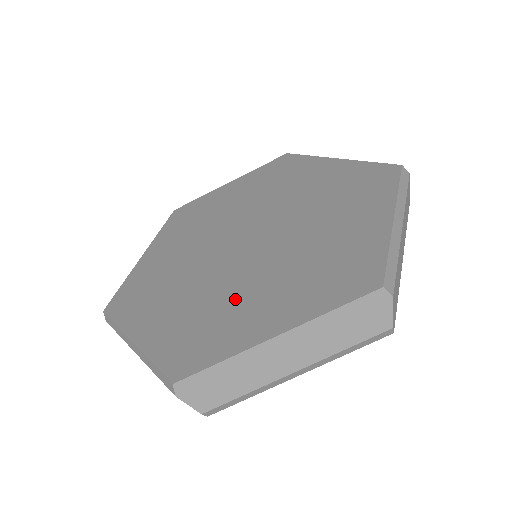
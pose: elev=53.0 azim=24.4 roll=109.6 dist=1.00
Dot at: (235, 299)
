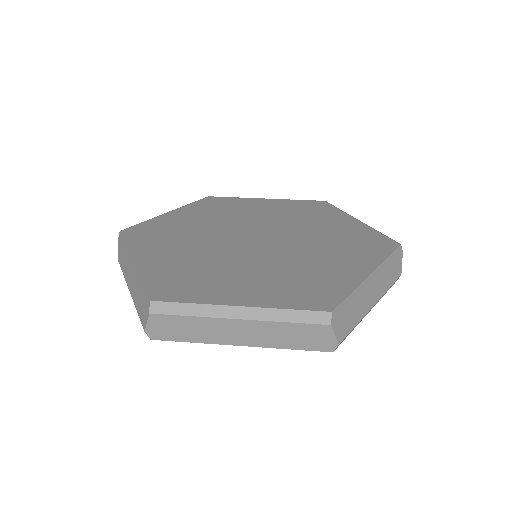
Dot at: (306, 265)
